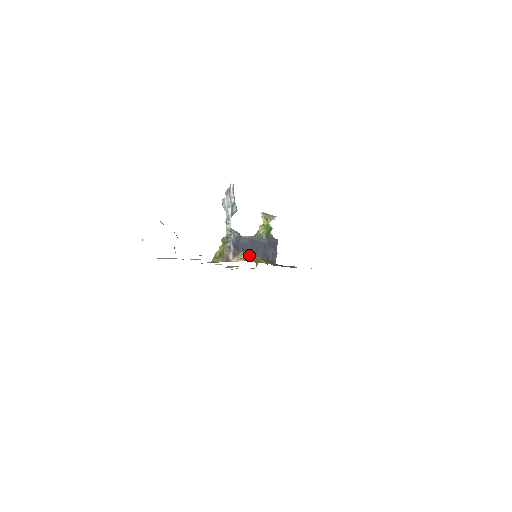
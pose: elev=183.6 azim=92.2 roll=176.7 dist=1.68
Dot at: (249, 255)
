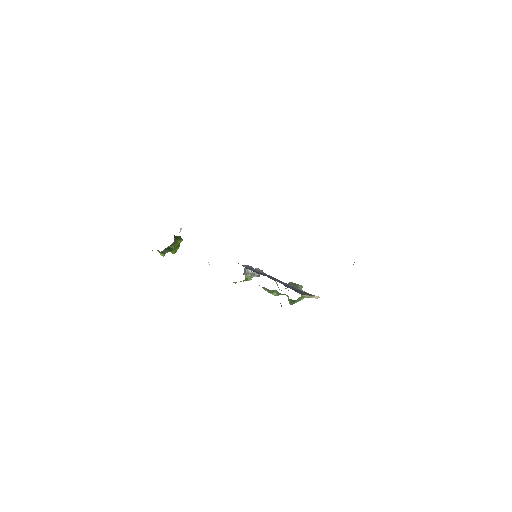
Dot at: occluded
